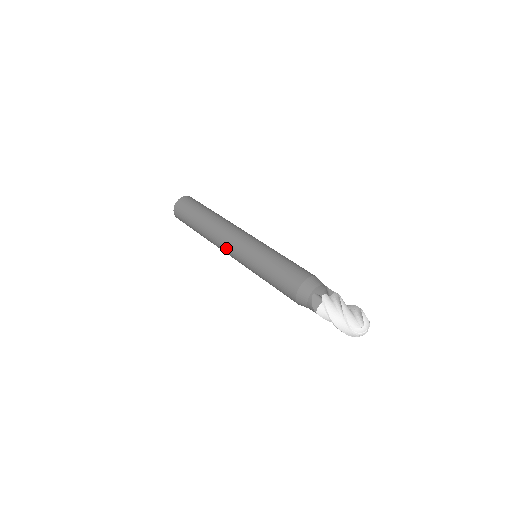
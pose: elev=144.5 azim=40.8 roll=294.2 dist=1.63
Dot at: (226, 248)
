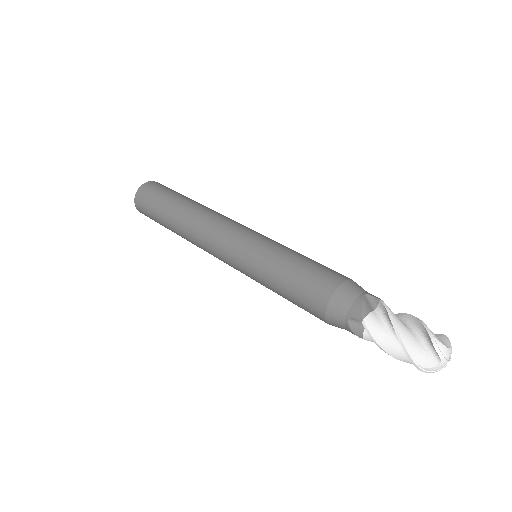
Dot at: (218, 229)
